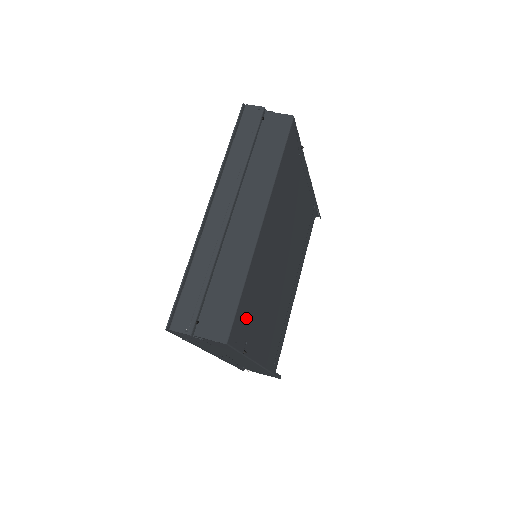
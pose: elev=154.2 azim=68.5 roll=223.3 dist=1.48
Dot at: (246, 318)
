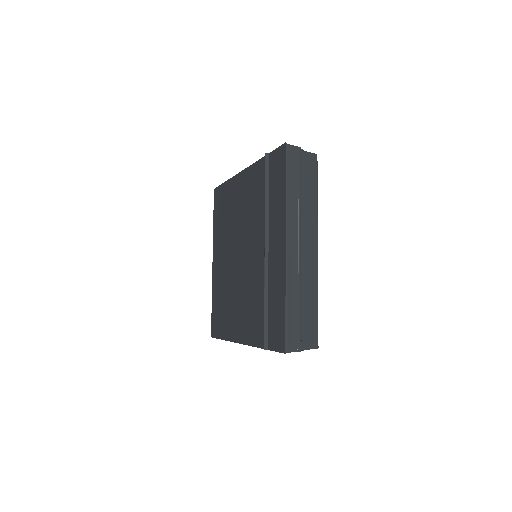
Dot at: occluded
